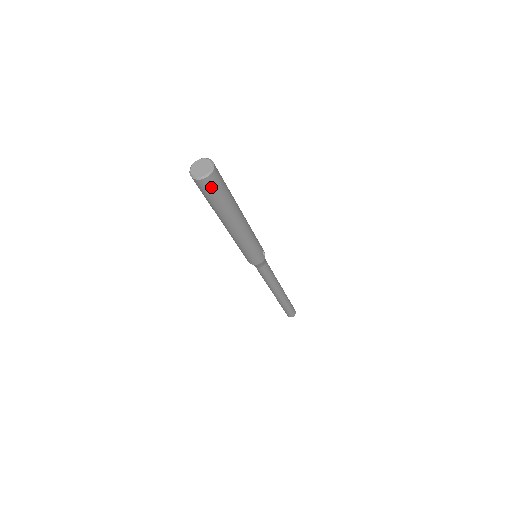
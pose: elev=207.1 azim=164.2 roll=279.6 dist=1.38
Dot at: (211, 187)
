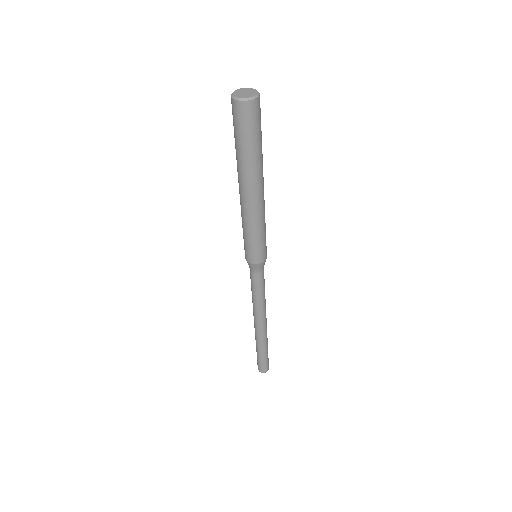
Dot at: (260, 112)
